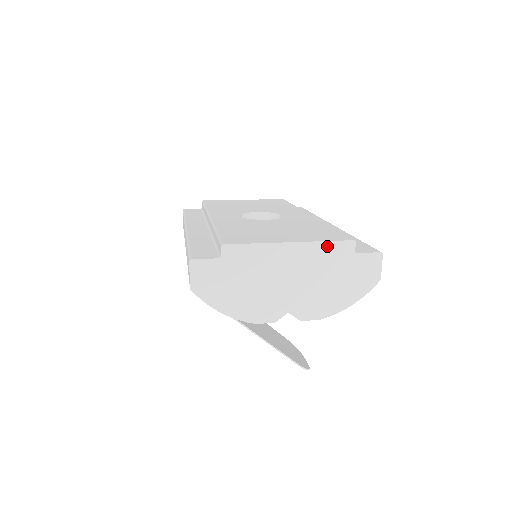
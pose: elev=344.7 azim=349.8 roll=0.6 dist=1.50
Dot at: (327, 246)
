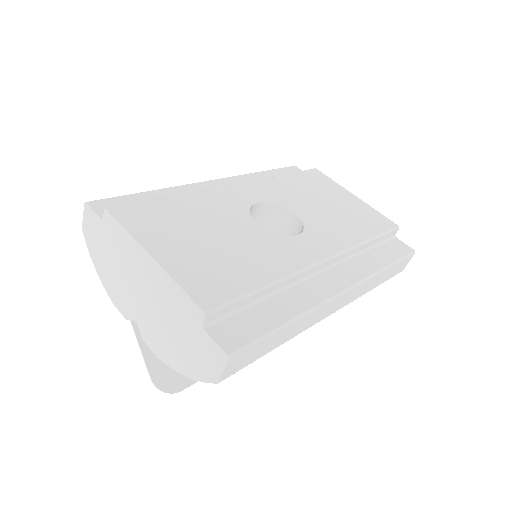
Dot at: (179, 292)
